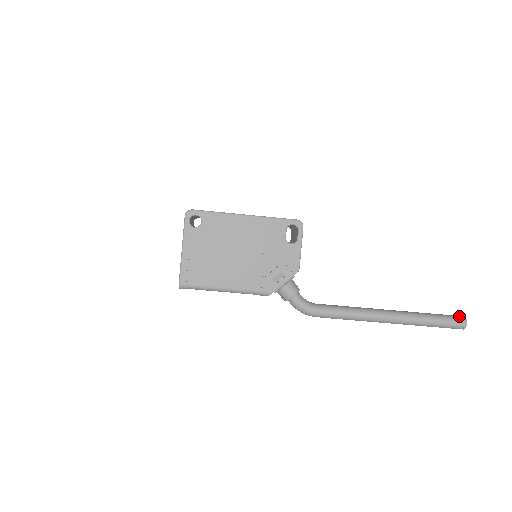
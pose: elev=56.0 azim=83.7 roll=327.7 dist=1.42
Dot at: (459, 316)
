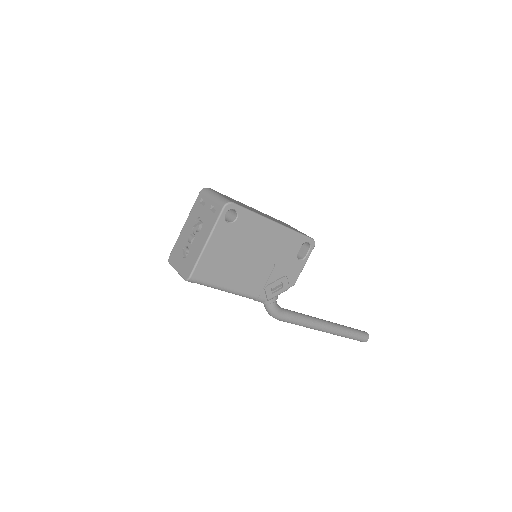
Dot at: (365, 332)
